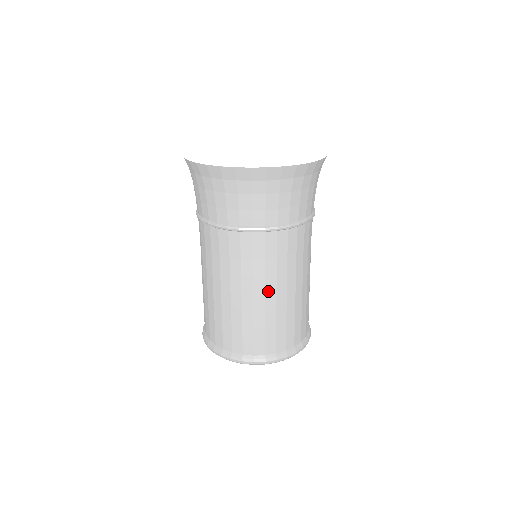
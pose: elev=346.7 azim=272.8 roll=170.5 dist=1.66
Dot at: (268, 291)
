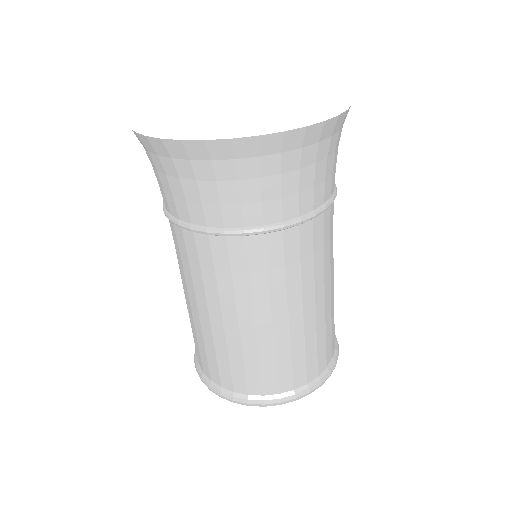
Dot at: (292, 309)
